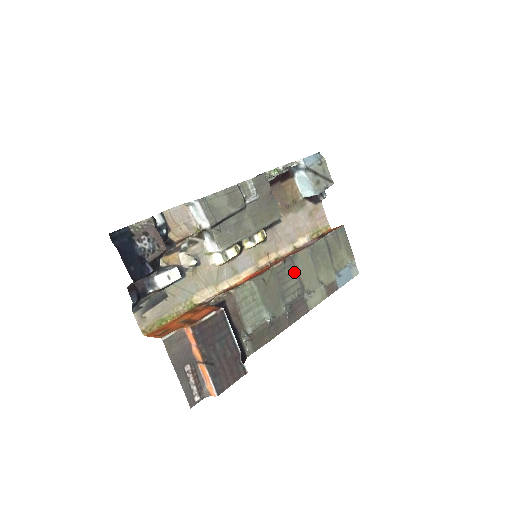
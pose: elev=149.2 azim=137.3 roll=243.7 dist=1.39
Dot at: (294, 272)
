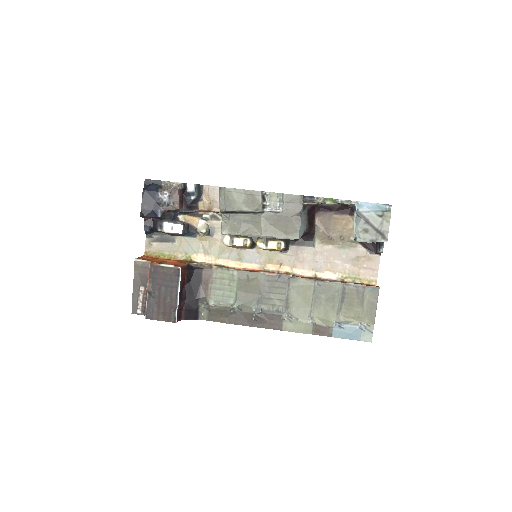
Dot at: (285, 290)
